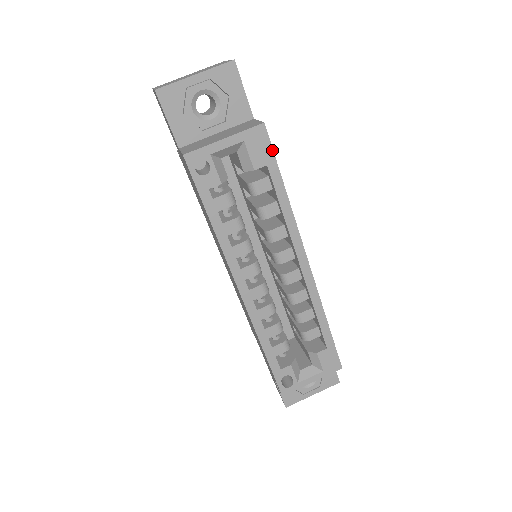
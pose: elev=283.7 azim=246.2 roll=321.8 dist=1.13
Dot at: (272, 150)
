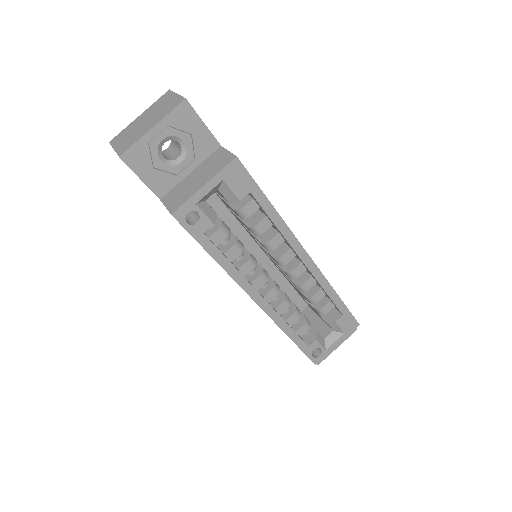
Dot at: (251, 177)
